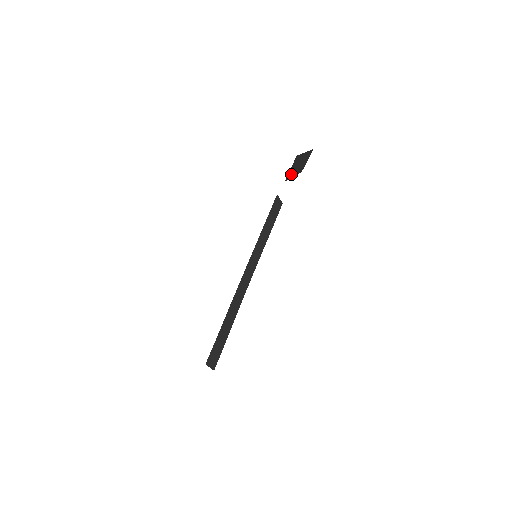
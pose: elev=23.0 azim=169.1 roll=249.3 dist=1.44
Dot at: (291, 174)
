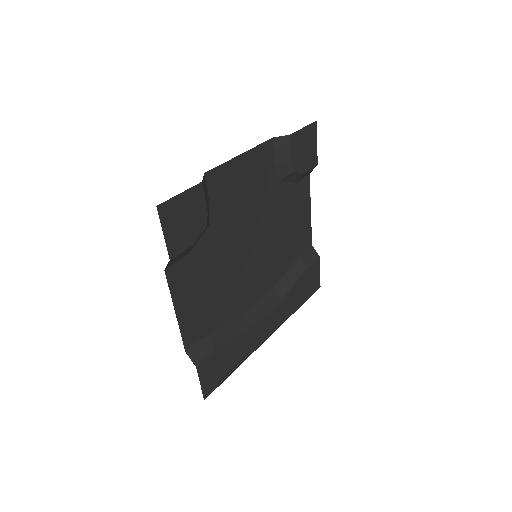
Dot at: (280, 168)
